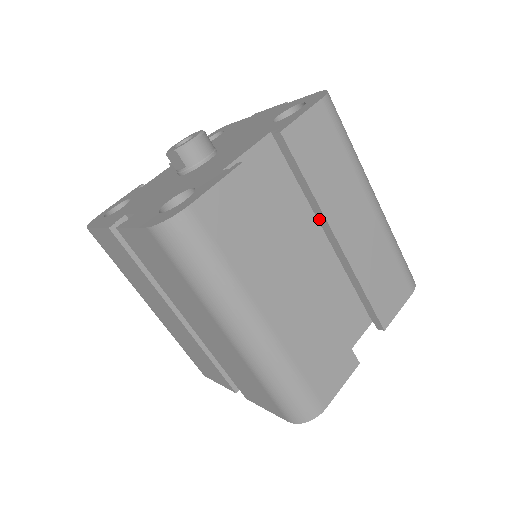
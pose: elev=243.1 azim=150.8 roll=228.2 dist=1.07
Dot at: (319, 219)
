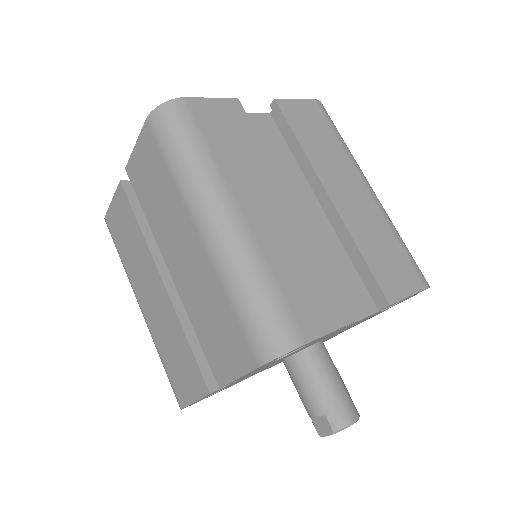
Dot at: (310, 176)
